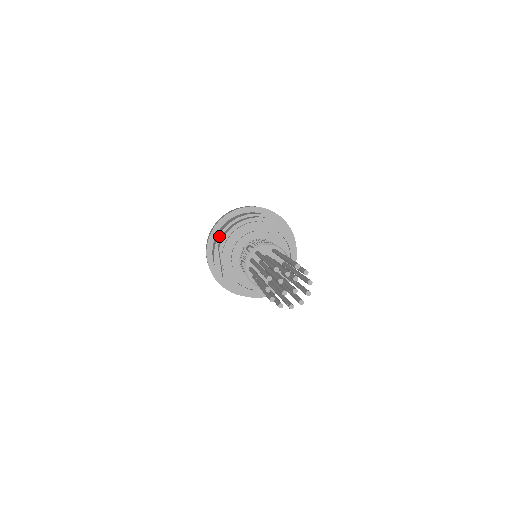
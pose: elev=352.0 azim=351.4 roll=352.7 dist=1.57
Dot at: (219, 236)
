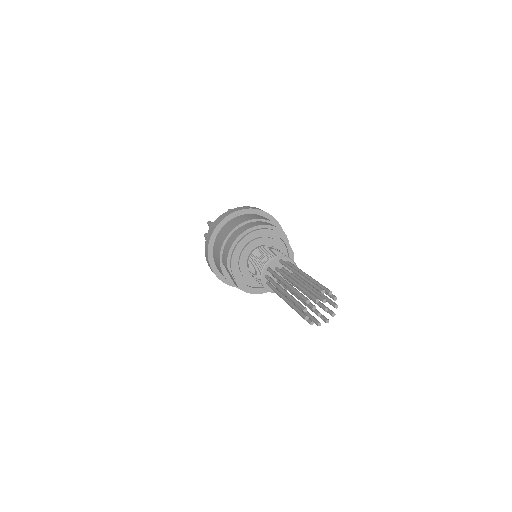
Dot at: (220, 254)
